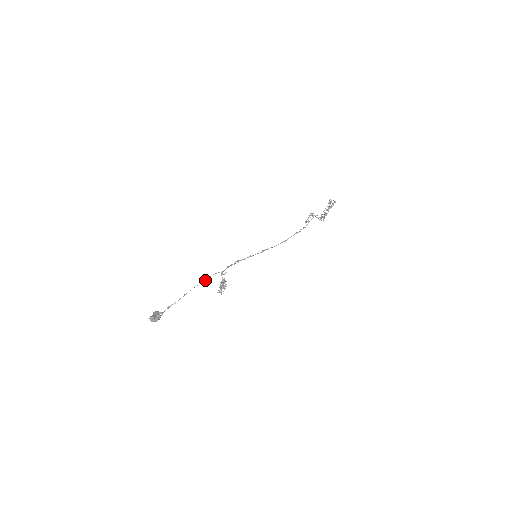
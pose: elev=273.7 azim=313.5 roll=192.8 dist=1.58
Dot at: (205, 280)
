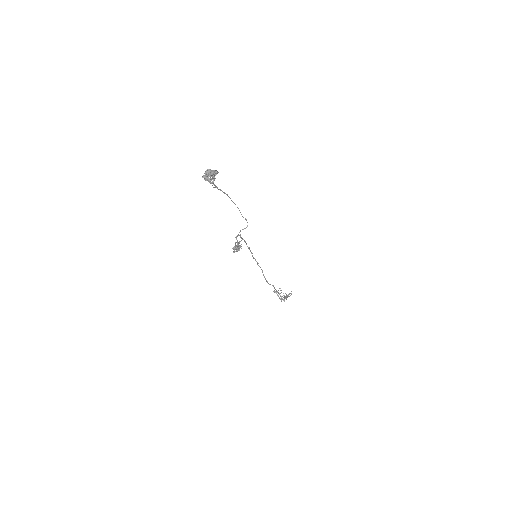
Dot at: (237, 207)
